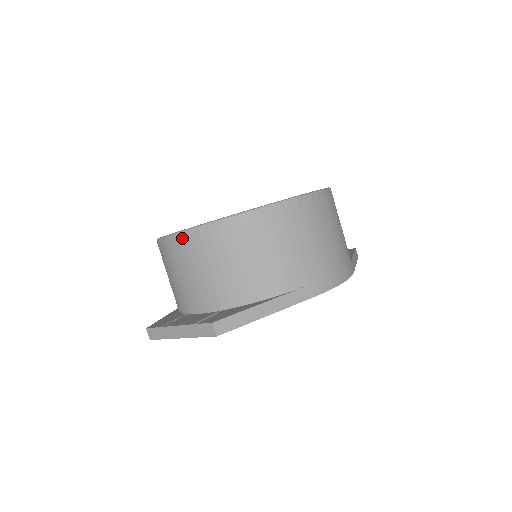
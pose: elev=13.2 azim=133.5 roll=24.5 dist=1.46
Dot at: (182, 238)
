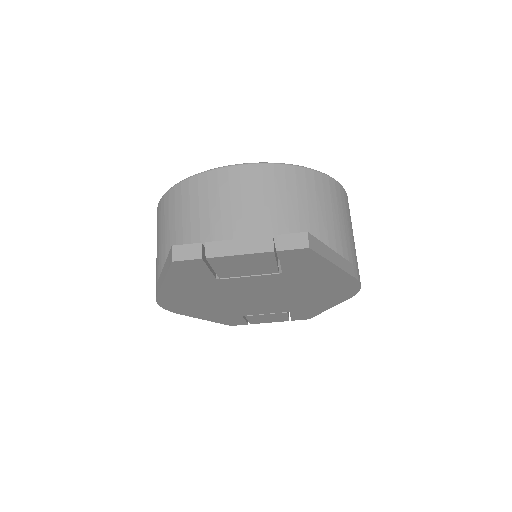
Dot at: (247, 169)
